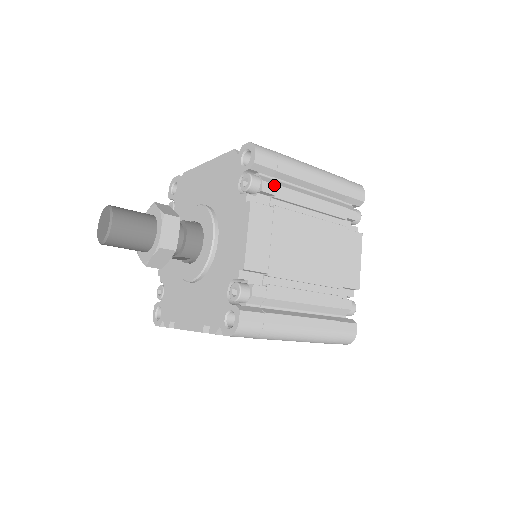
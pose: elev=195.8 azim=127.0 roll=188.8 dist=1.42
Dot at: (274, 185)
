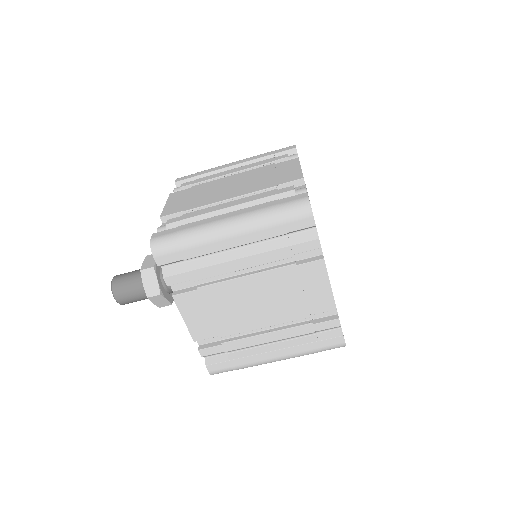
Dot at: (193, 181)
